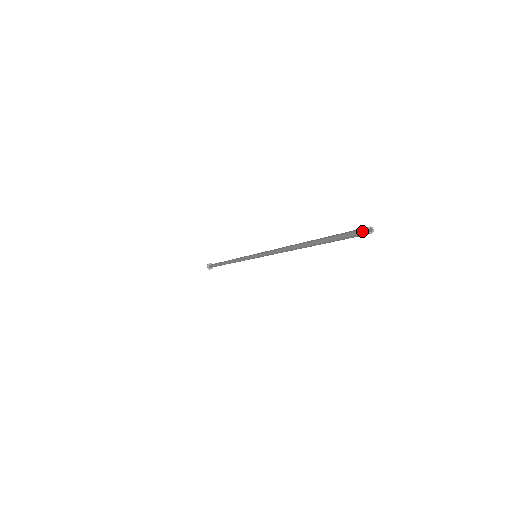
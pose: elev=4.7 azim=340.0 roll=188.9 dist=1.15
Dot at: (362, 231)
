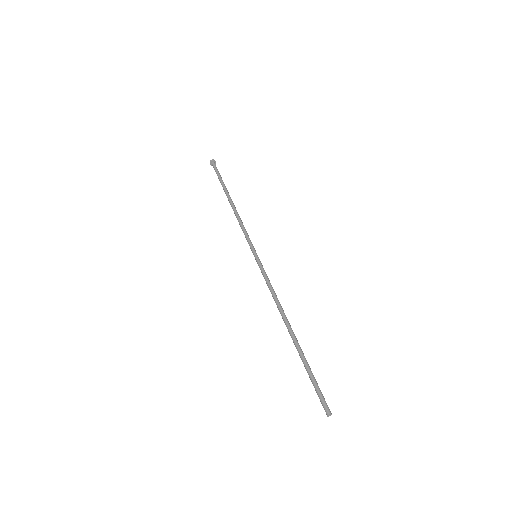
Dot at: occluded
